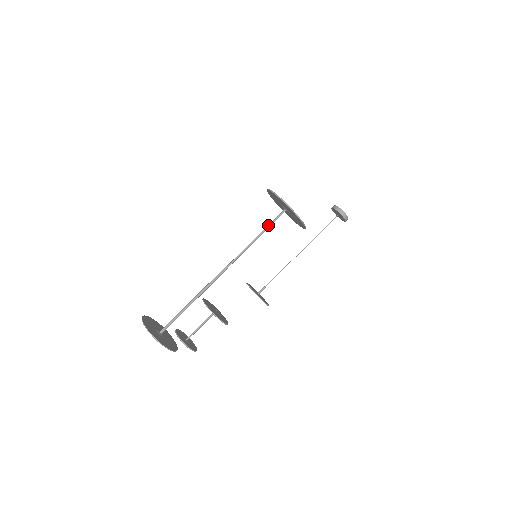
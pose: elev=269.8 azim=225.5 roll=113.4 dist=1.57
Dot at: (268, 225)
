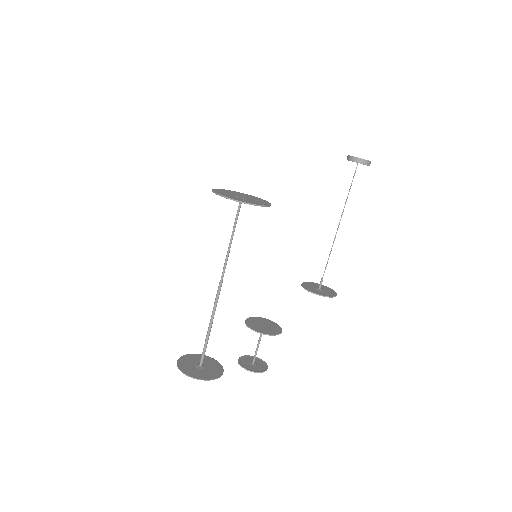
Dot at: (234, 222)
